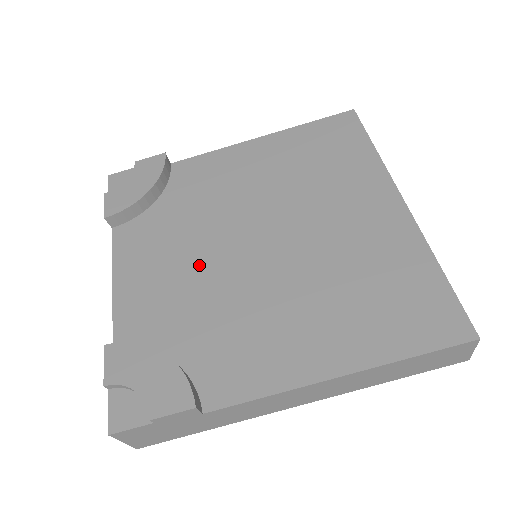
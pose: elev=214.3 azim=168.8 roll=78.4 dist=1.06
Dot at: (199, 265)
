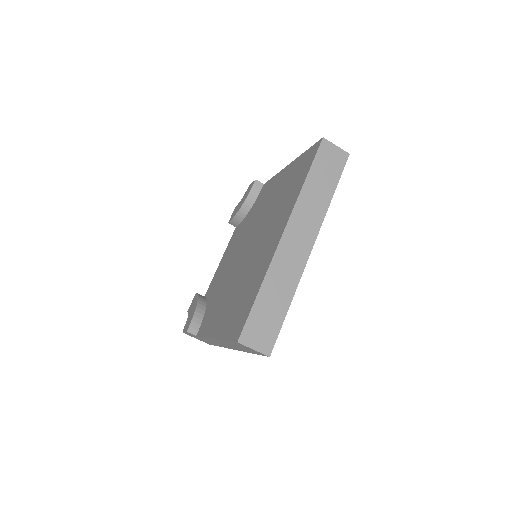
Dot at: (233, 258)
